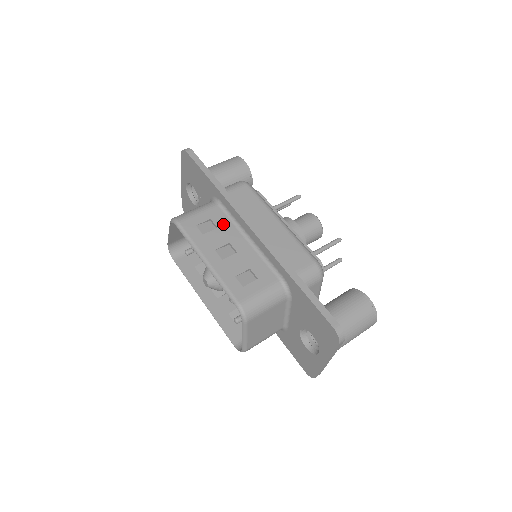
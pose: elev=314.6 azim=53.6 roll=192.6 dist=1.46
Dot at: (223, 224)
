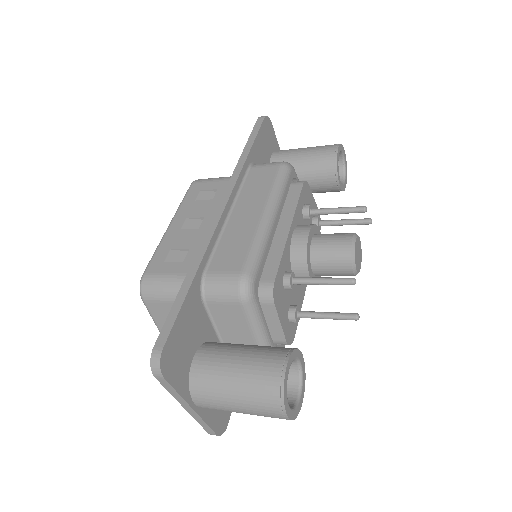
Dot at: occluded
